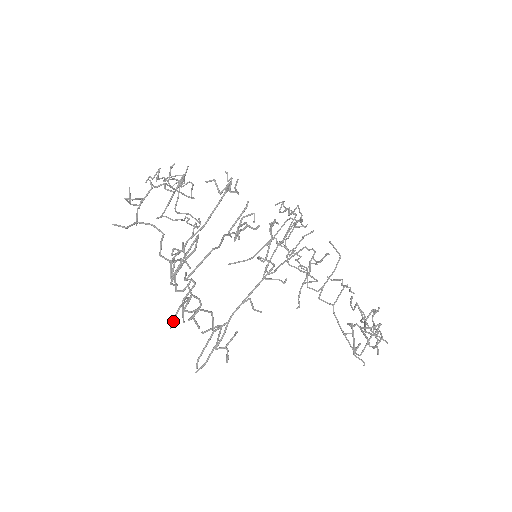
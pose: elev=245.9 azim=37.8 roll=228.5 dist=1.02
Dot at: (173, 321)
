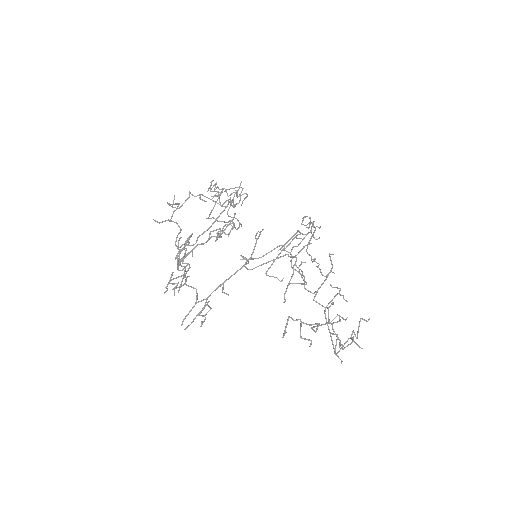
Dot at: (167, 289)
